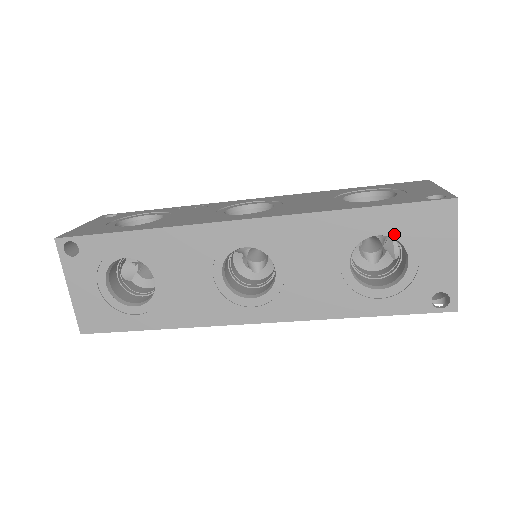
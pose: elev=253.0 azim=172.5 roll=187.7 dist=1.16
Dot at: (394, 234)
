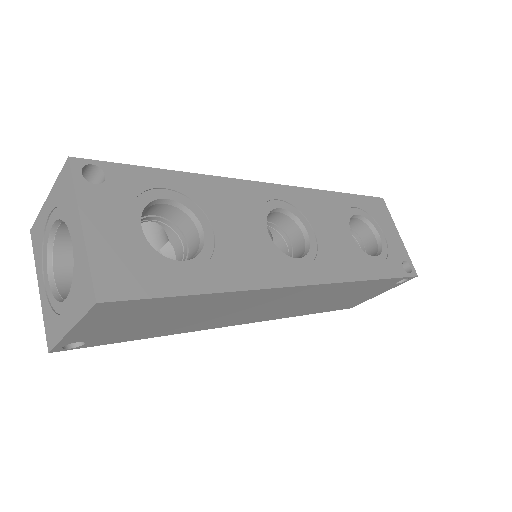
Dot at: (365, 215)
